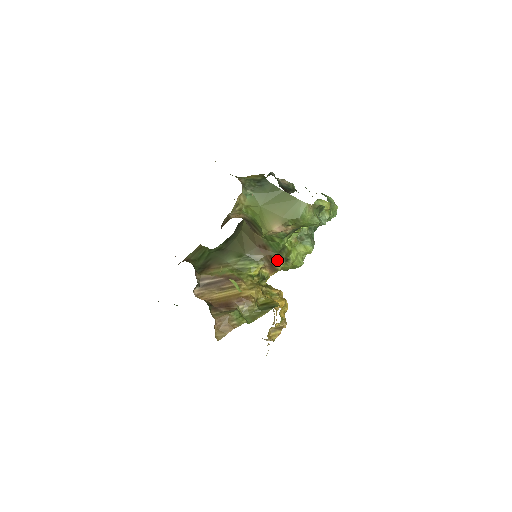
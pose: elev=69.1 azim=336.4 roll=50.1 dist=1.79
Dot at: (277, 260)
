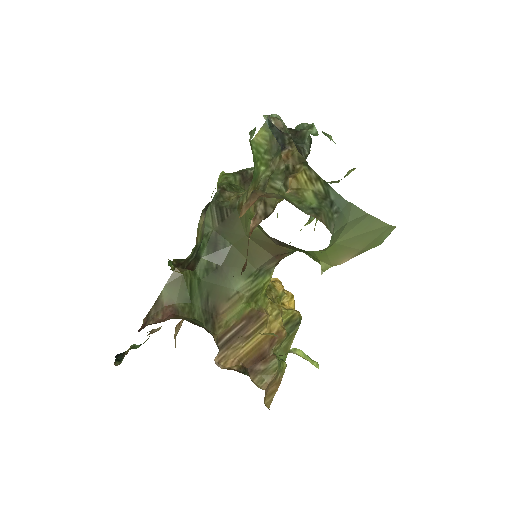
Dot at: occluded
